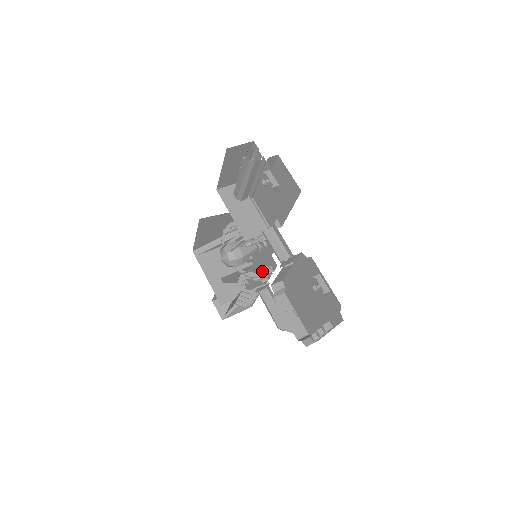
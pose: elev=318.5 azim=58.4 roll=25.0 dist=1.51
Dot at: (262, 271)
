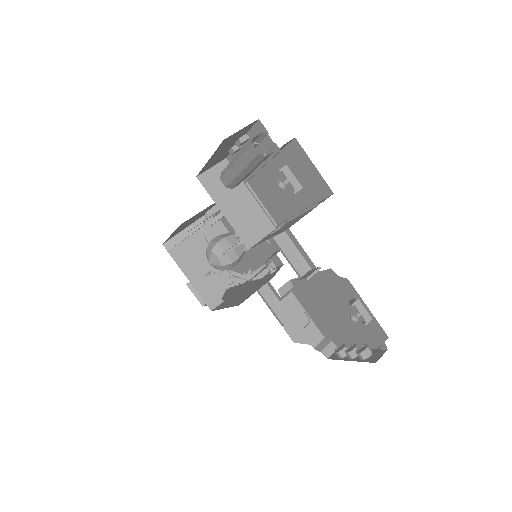
Dot at: (256, 259)
